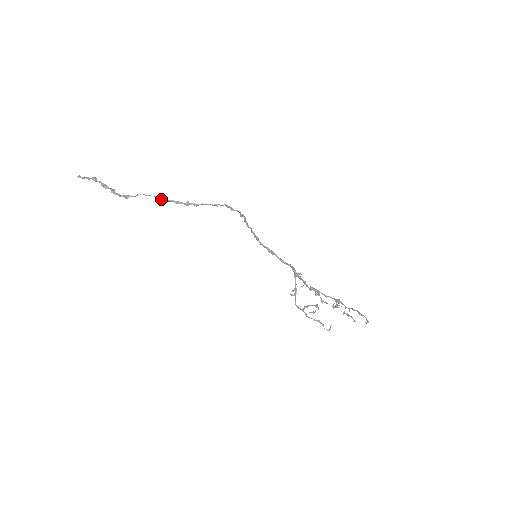
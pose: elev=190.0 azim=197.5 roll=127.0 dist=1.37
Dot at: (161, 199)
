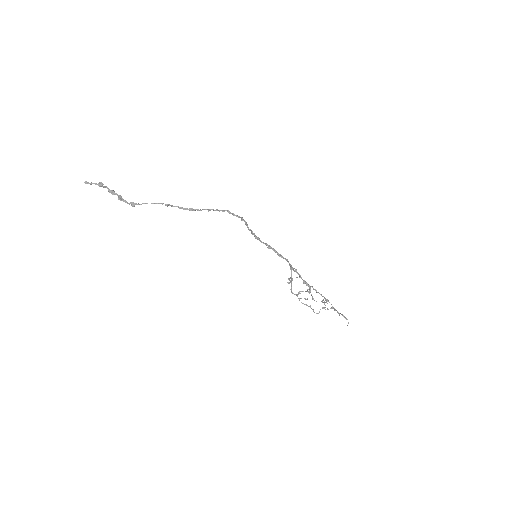
Dot at: occluded
